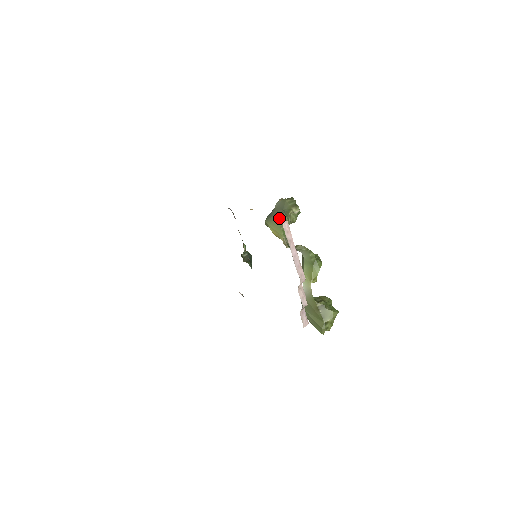
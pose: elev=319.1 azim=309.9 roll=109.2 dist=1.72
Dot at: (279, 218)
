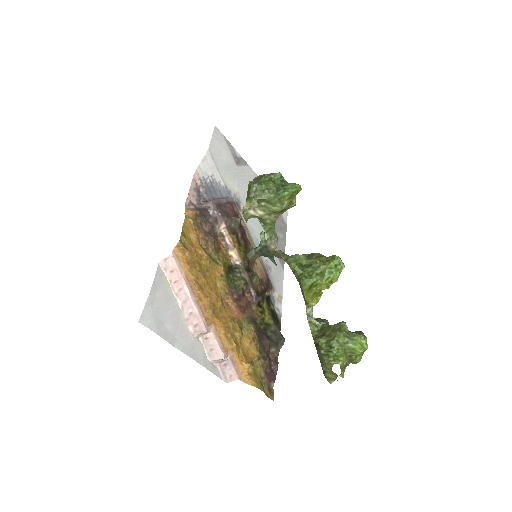
Dot at: occluded
